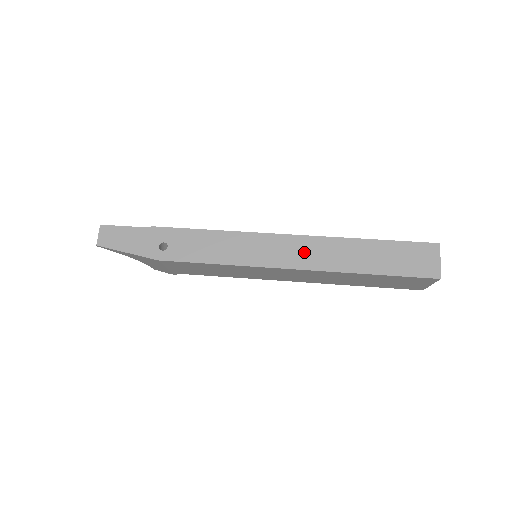
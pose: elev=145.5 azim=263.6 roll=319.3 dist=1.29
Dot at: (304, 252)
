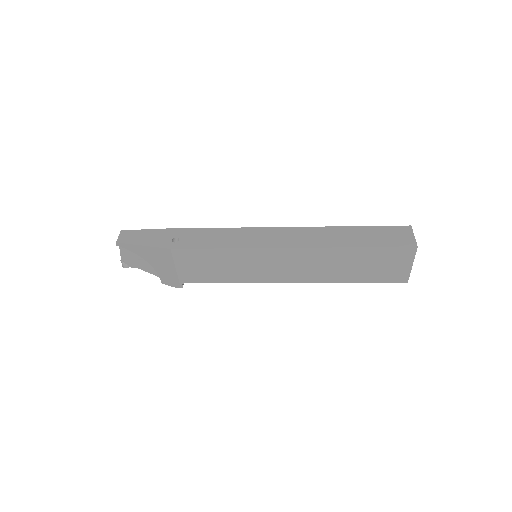
Dot at: (298, 237)
